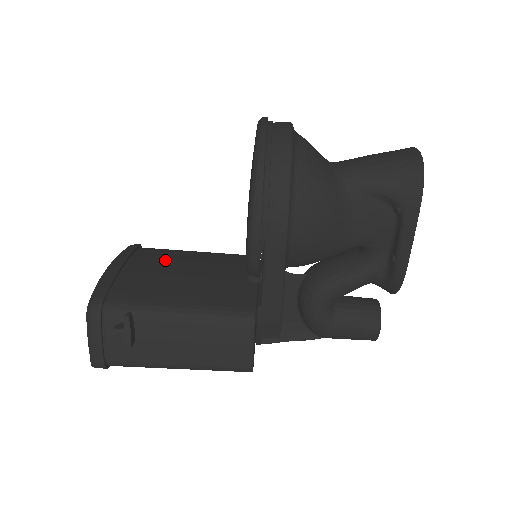
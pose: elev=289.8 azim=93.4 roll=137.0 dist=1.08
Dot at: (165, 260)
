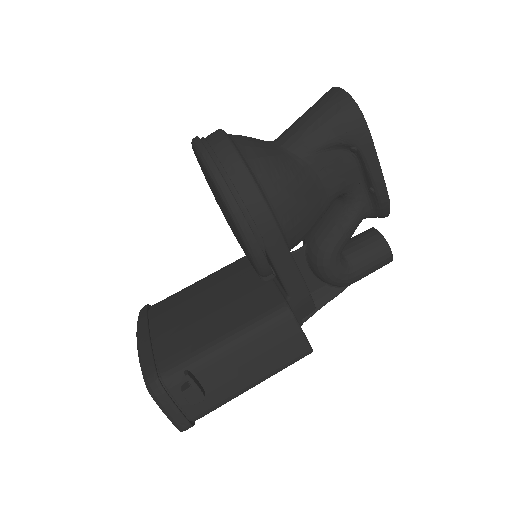
Dot at: (180, 306)
